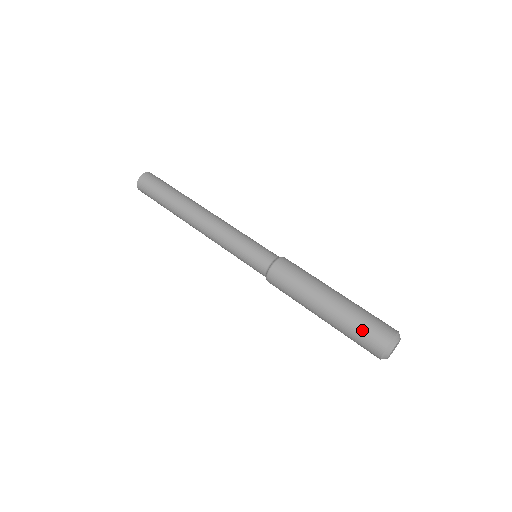
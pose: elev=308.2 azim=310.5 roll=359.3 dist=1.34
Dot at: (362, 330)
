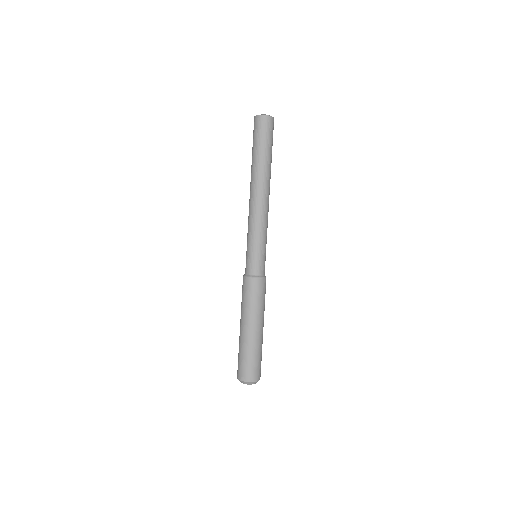
Dot at: (243, 361)
